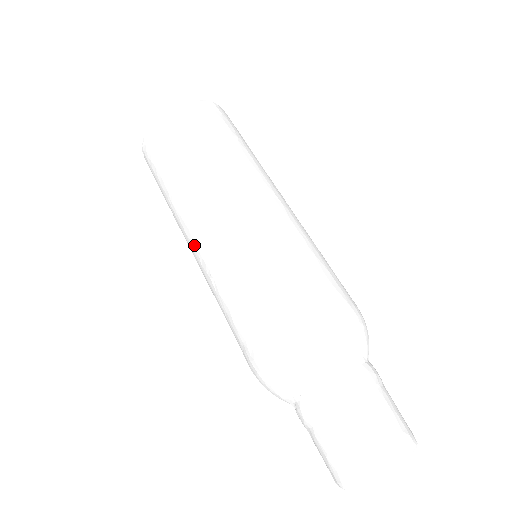
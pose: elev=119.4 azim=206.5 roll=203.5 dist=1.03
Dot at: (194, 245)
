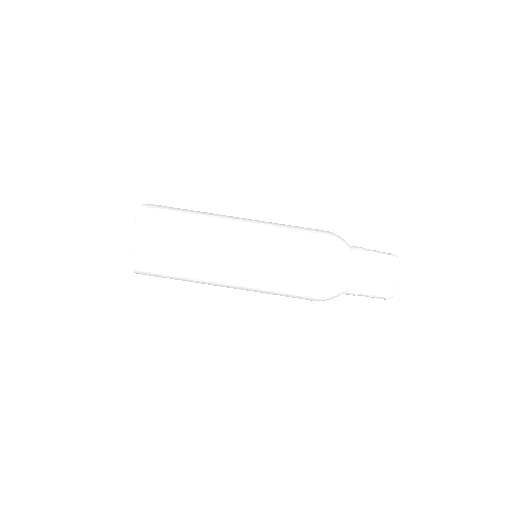
Dot at: occluded
